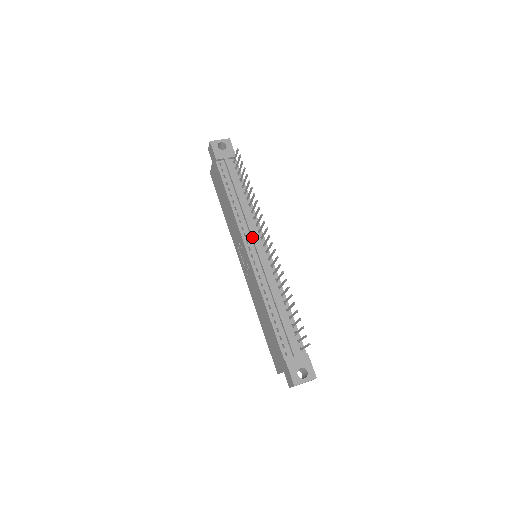
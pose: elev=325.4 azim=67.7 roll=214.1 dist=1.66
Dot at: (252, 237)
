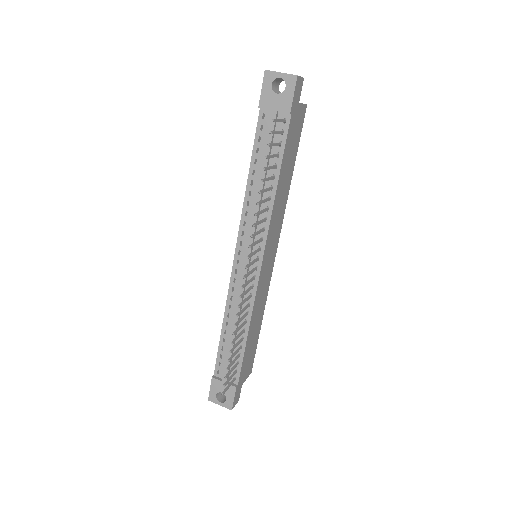
Dot at: (247, 243)
